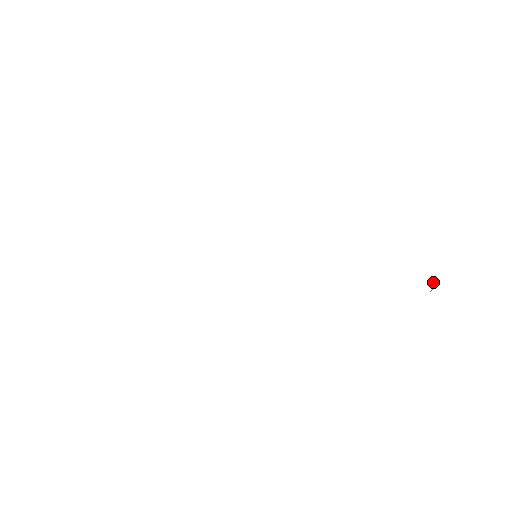
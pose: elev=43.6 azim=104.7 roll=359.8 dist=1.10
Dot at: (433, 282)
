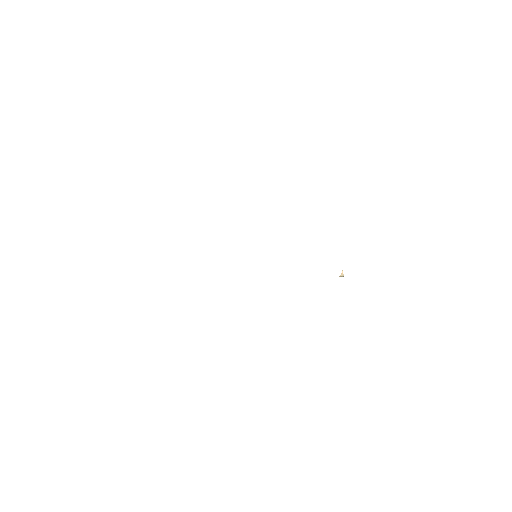
Dot at: (342, 270)
